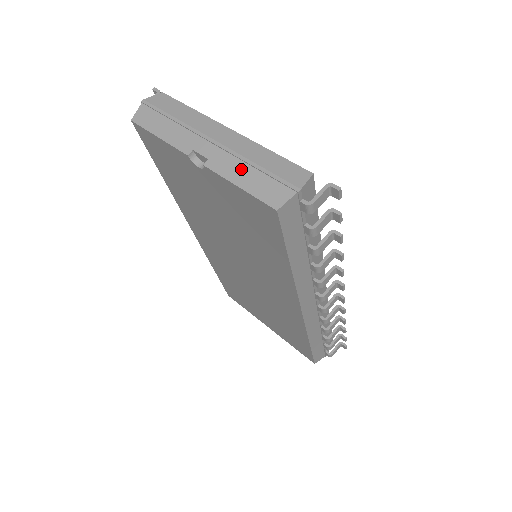
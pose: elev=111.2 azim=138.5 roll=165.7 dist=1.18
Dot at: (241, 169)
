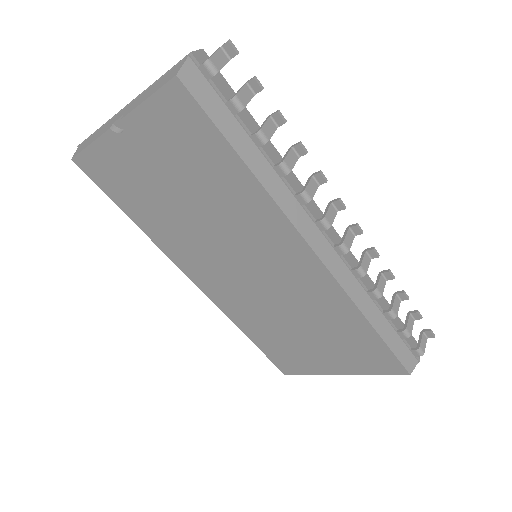
Dot at: (147, 92)
